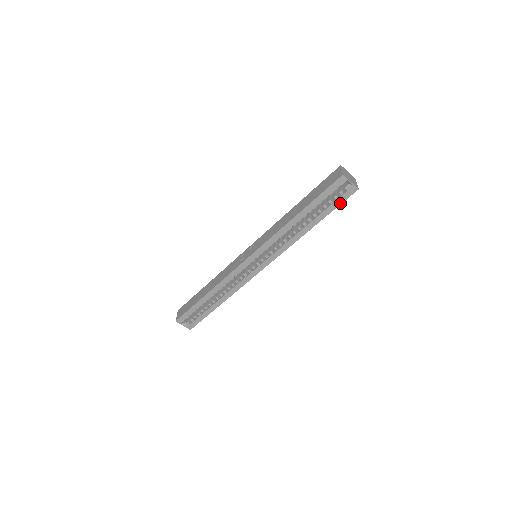
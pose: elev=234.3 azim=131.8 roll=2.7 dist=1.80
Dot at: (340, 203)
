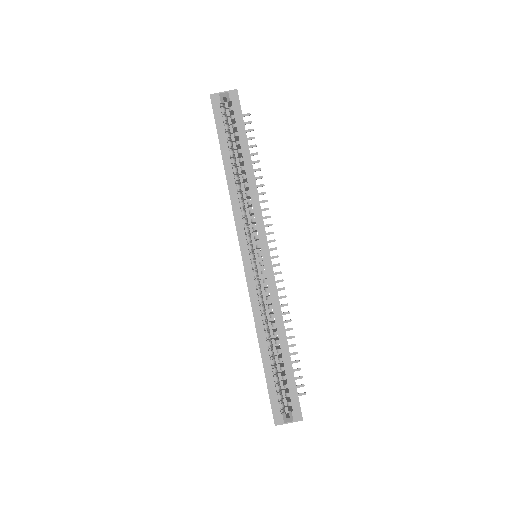
Dot at: (241, 116)
